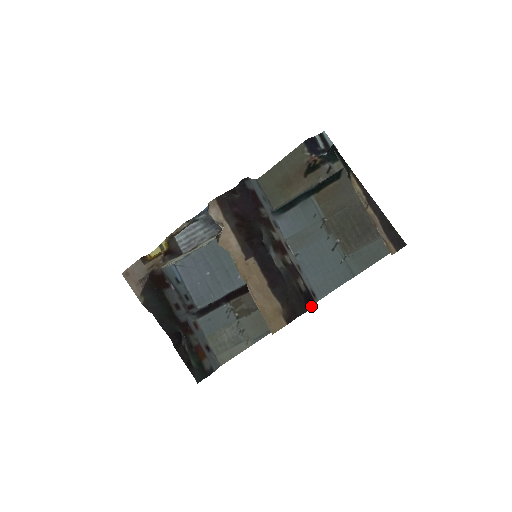
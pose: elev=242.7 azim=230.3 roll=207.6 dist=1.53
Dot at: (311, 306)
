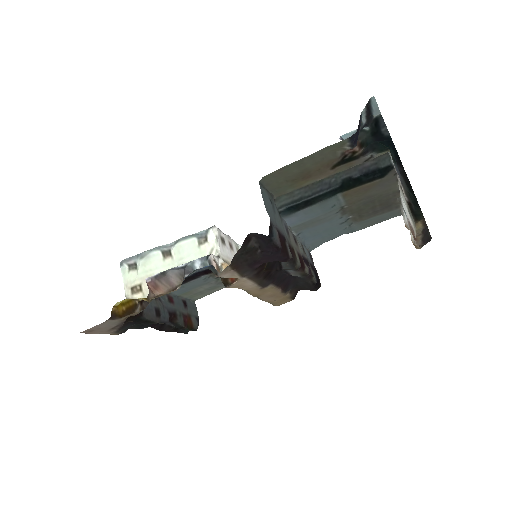
Dot at: (320, 286)
